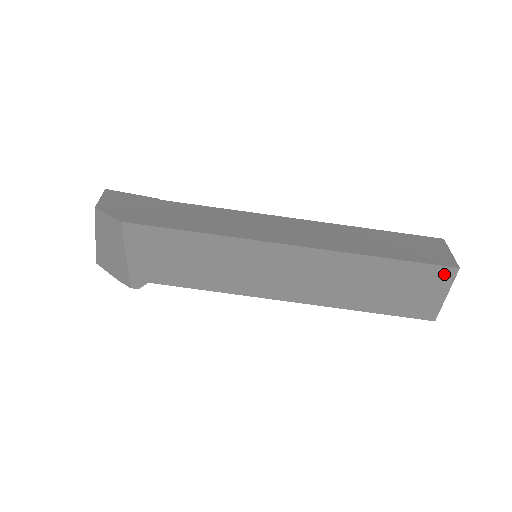
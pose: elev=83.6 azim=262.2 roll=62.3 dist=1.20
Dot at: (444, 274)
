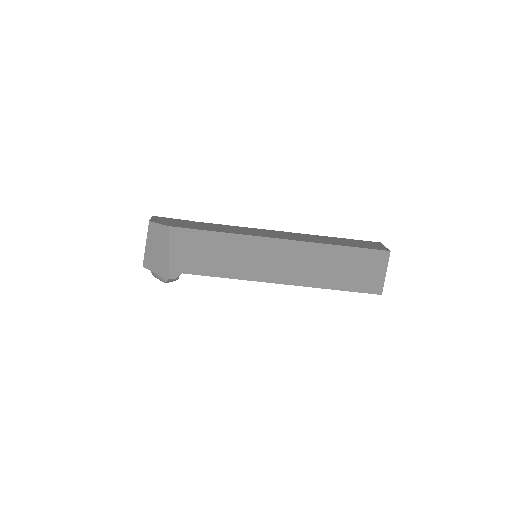
Dot at: (381, 256)
